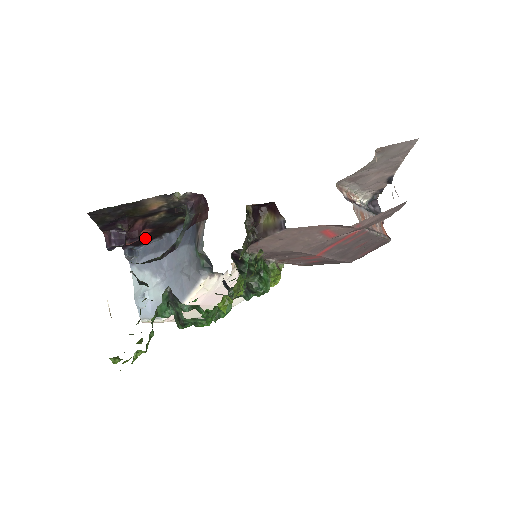
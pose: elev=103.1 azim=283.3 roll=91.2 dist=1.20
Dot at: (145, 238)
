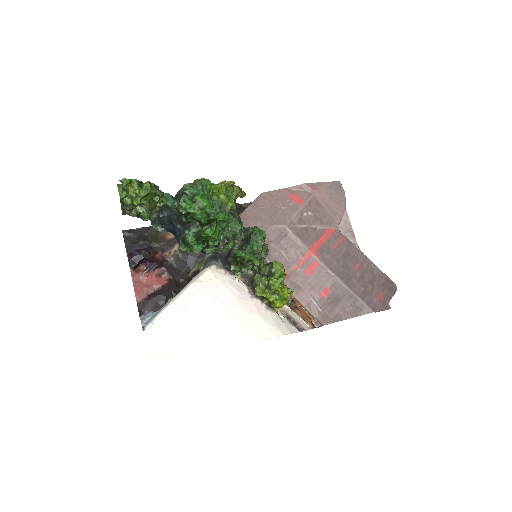
Dot at: (162, 293)
